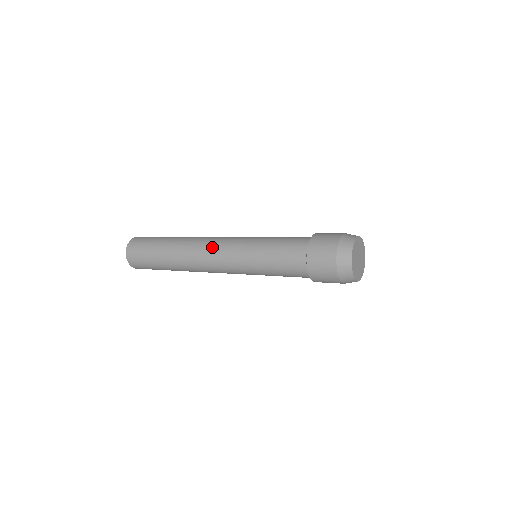
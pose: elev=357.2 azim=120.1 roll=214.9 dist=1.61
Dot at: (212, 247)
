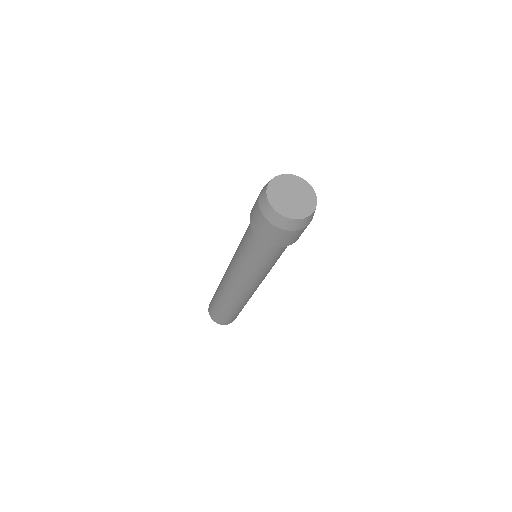
Dot at: occluded
